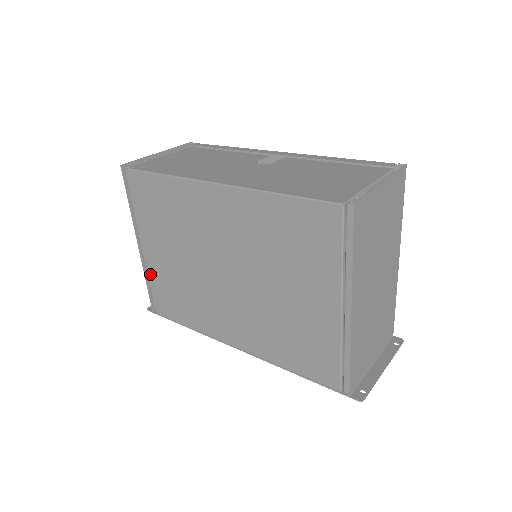
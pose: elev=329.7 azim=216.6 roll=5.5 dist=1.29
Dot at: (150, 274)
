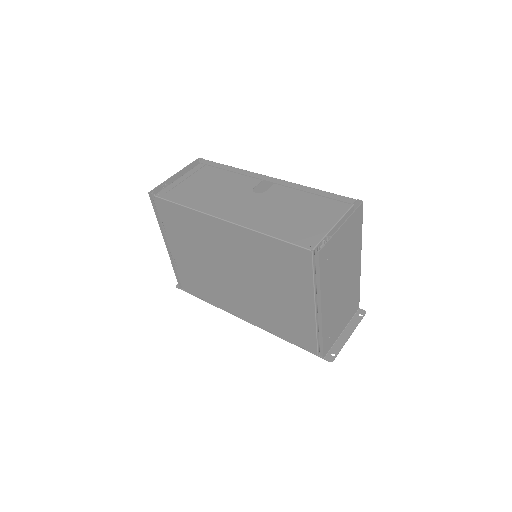
Dot at: (176, 265)
